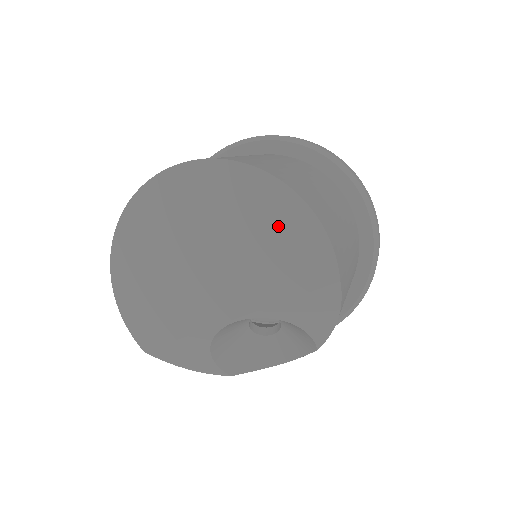
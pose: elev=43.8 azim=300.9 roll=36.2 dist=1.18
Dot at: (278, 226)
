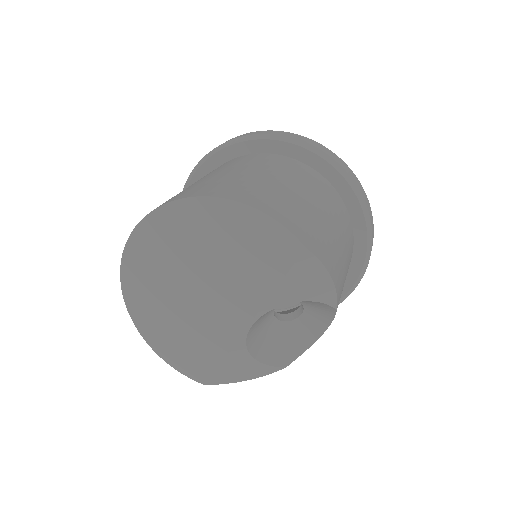
Dot at: (232, 233)
